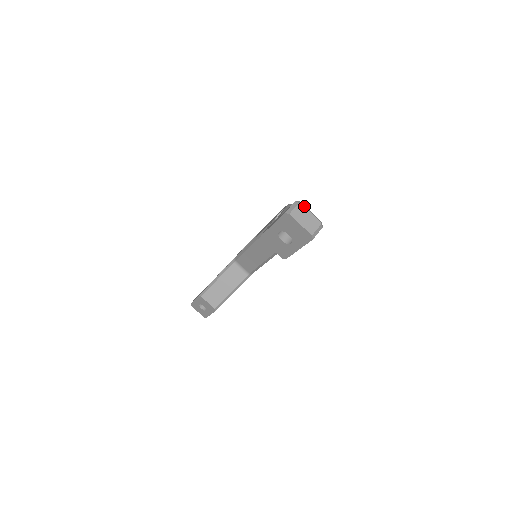
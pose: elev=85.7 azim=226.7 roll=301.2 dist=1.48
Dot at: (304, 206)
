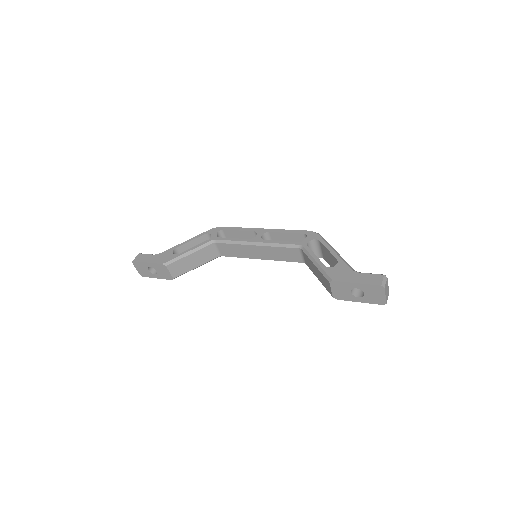
Dot at: occluded
